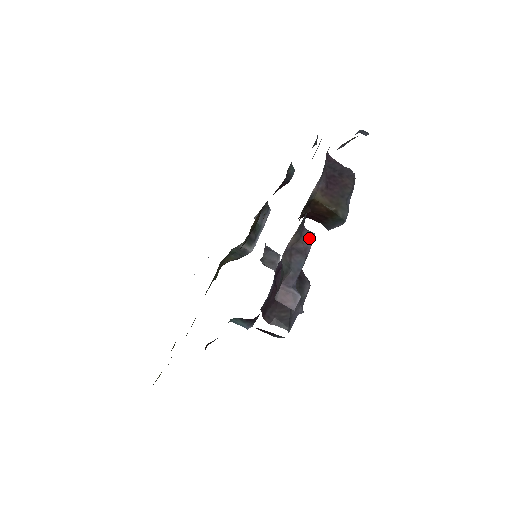
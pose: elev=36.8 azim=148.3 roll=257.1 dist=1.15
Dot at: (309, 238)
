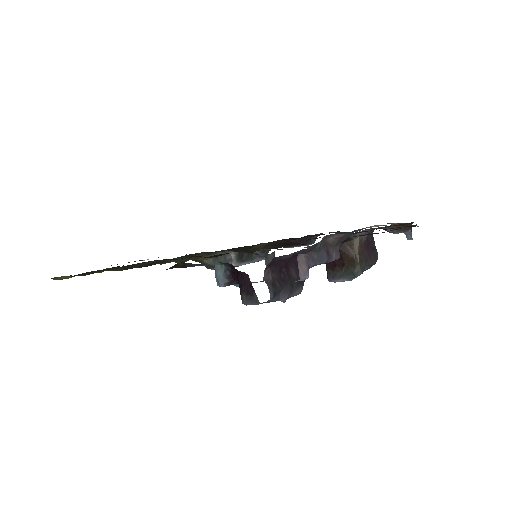
Dot at: (337, 254)
